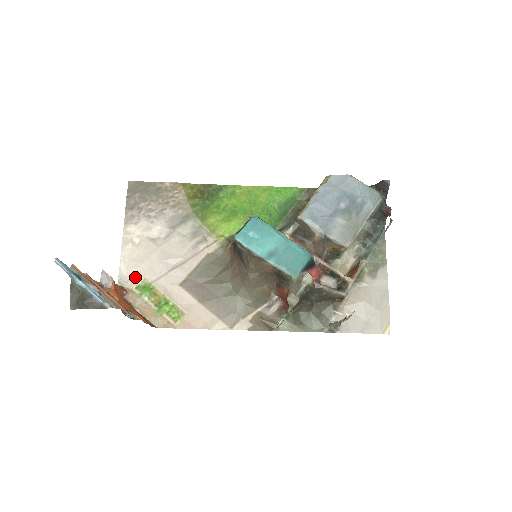
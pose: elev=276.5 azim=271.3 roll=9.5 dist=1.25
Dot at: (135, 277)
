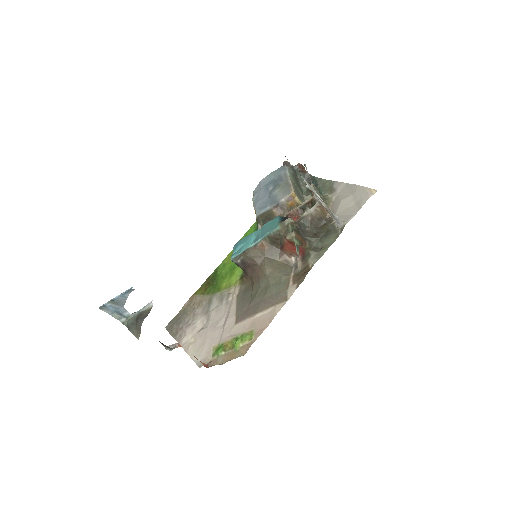
Dot at: (207, 354)
